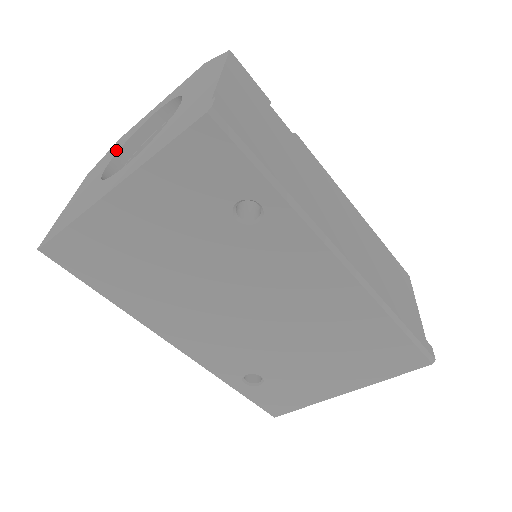
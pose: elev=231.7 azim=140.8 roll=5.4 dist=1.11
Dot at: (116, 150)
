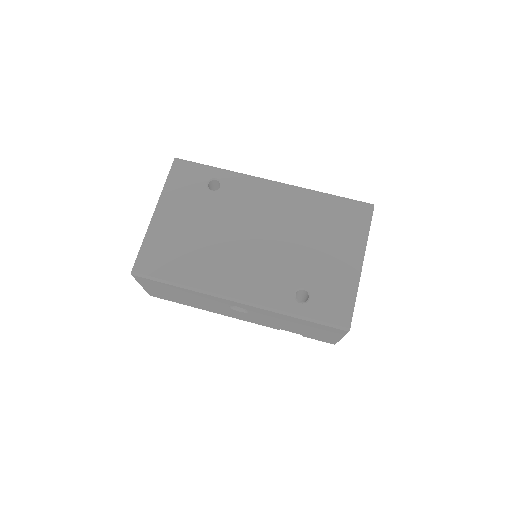
Dot at: occluded
